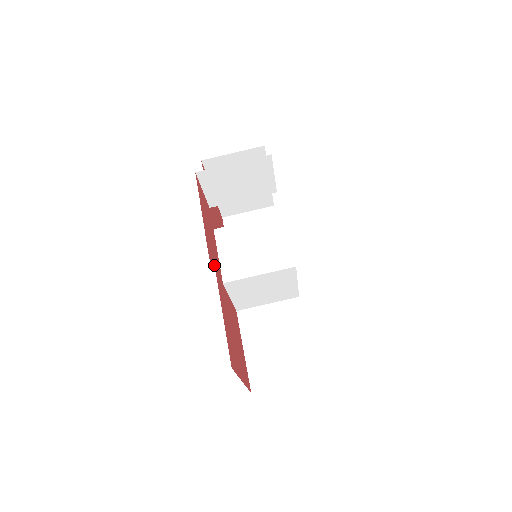
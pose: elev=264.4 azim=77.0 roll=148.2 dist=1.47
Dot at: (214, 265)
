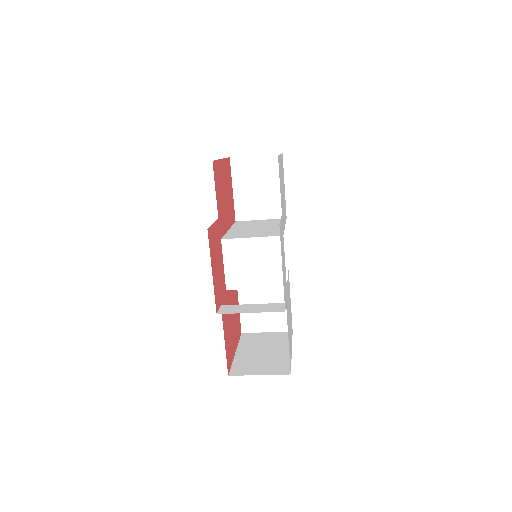
Dot at: (220, 300)
